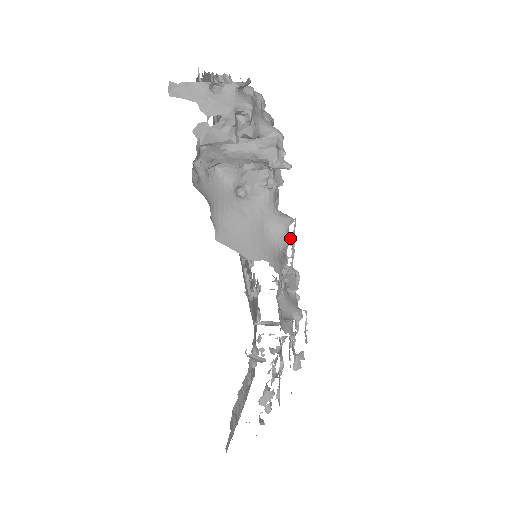
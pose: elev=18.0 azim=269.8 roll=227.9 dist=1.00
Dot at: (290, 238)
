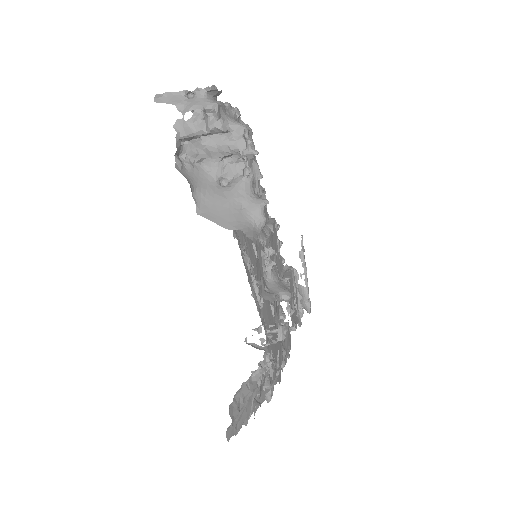
Dot at: (300, 254)
